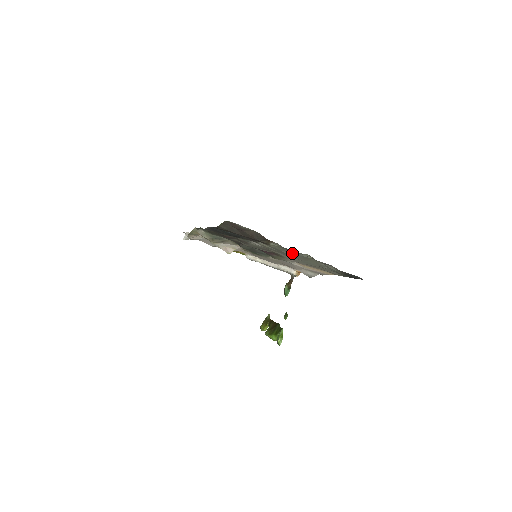
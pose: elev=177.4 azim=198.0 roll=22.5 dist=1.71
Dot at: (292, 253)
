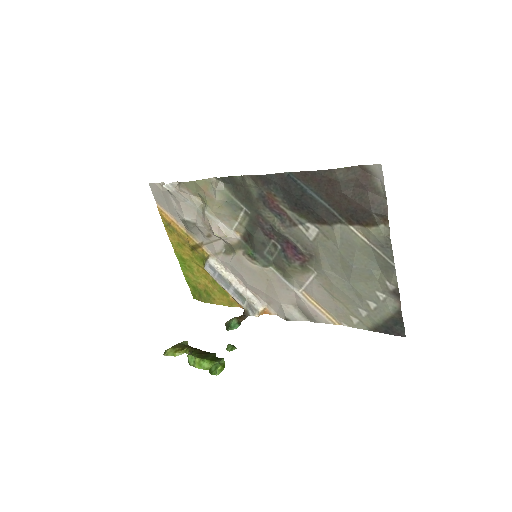
Dot at: (364, 259)
